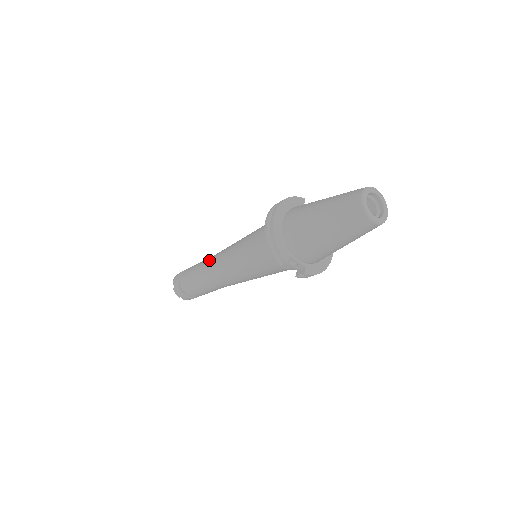
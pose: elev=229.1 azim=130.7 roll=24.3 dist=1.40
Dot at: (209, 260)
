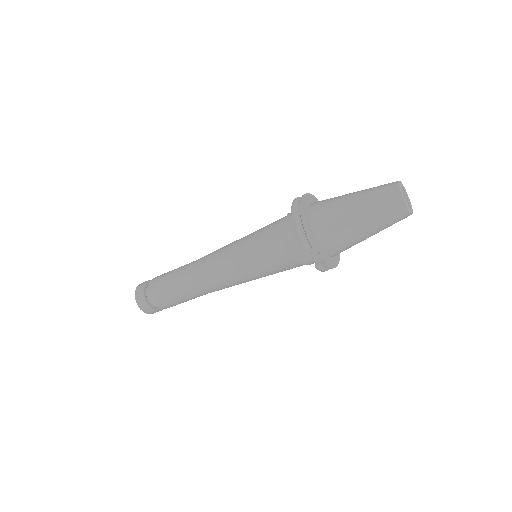
Dot at: (195, 262)
